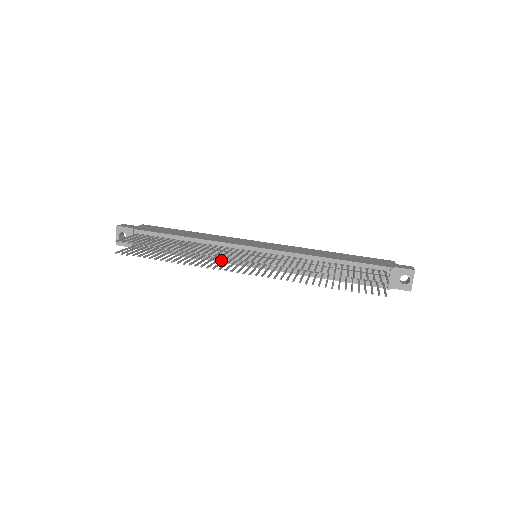
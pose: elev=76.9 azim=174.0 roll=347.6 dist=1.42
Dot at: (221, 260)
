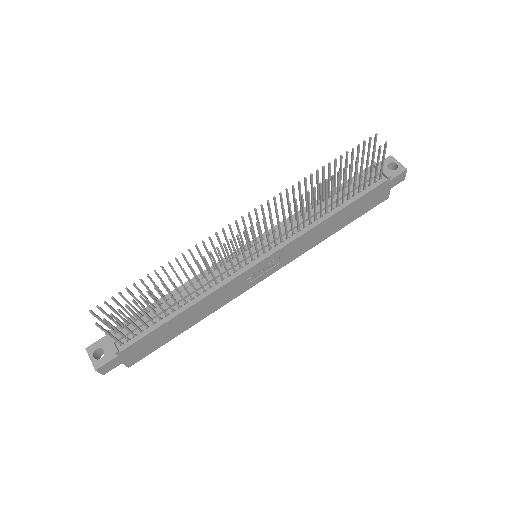
Dot at: (225, 281)
